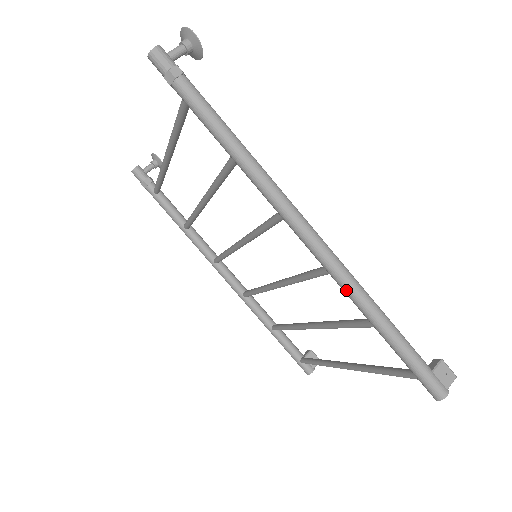
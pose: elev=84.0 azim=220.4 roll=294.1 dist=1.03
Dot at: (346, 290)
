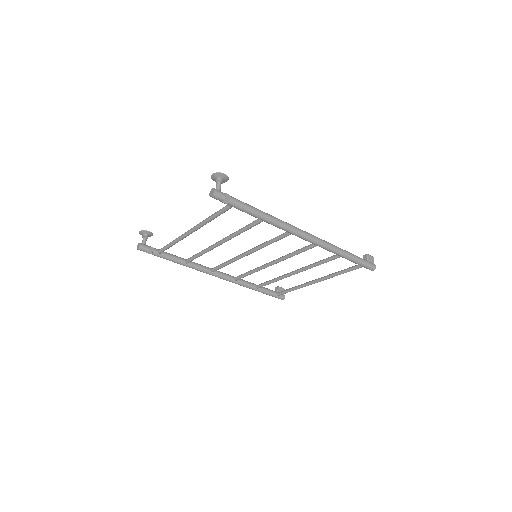
Dot at: (328, 249)
